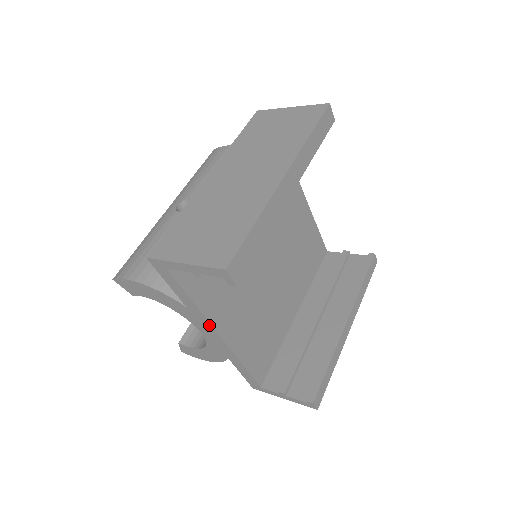
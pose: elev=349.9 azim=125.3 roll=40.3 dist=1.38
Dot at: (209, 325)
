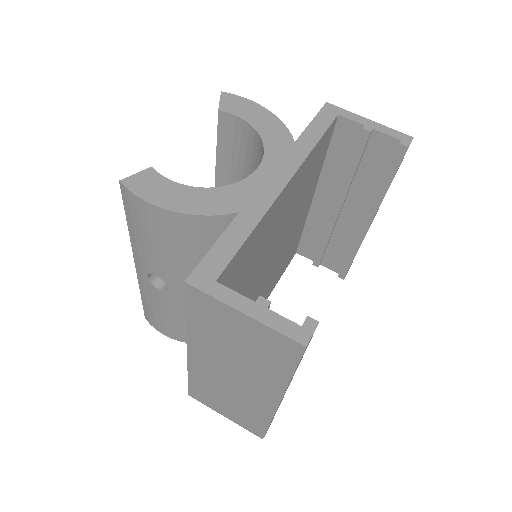
Dot at: occluded
